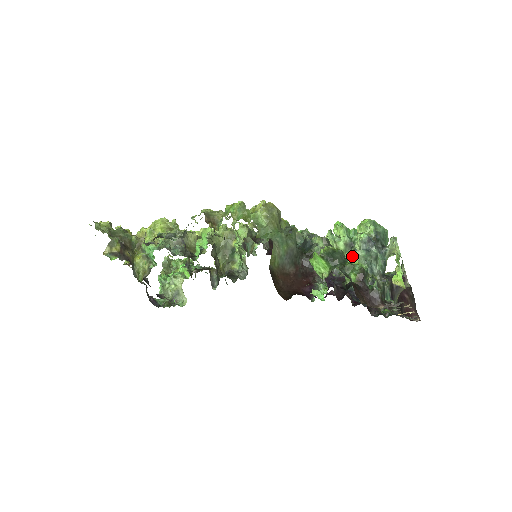
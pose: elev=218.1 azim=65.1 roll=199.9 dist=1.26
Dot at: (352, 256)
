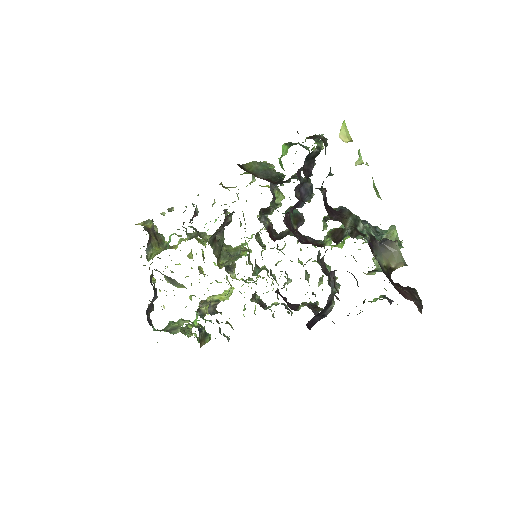
Dot at: occluded
